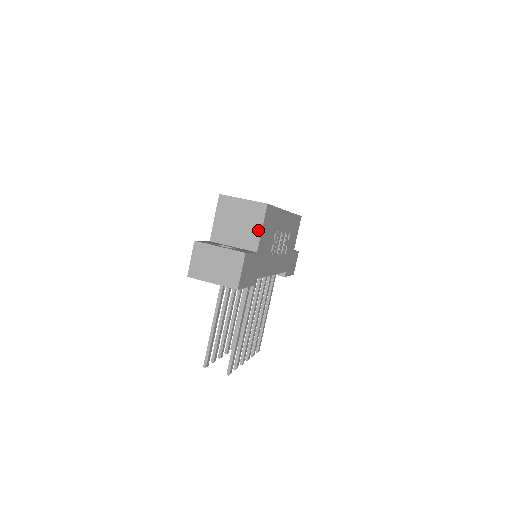
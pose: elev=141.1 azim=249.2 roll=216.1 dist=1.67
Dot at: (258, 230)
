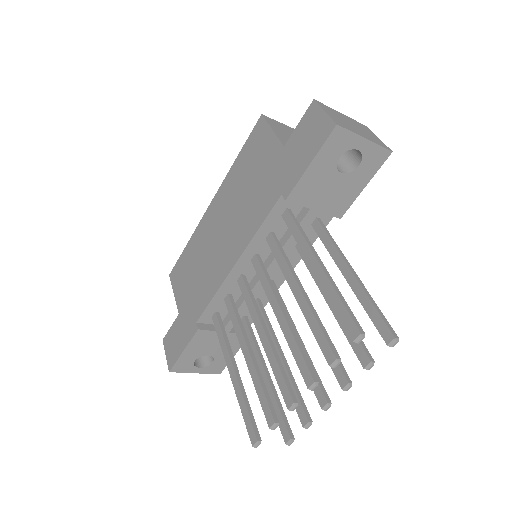
Dot at: occluded
